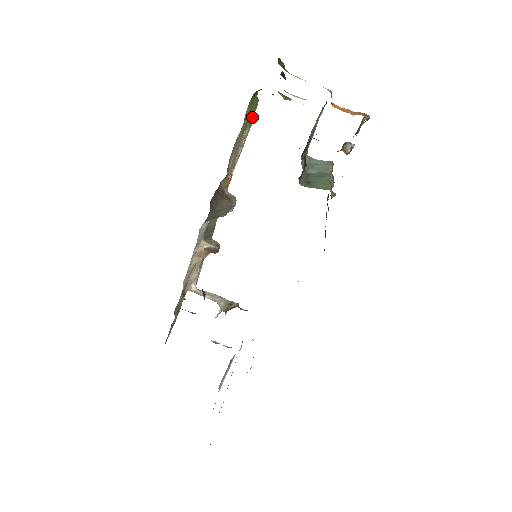
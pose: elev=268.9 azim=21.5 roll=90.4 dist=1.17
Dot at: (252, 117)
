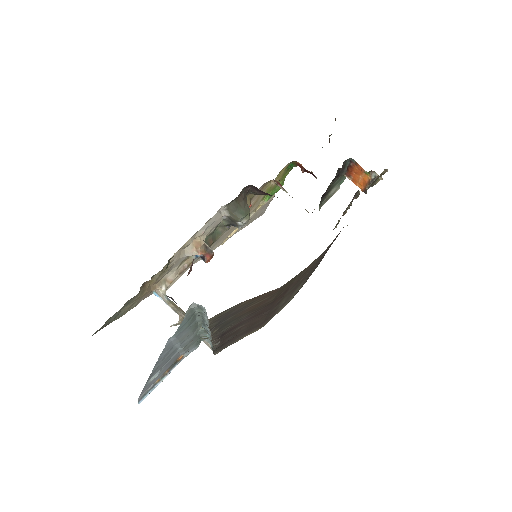
Dot at: (273, 194)
